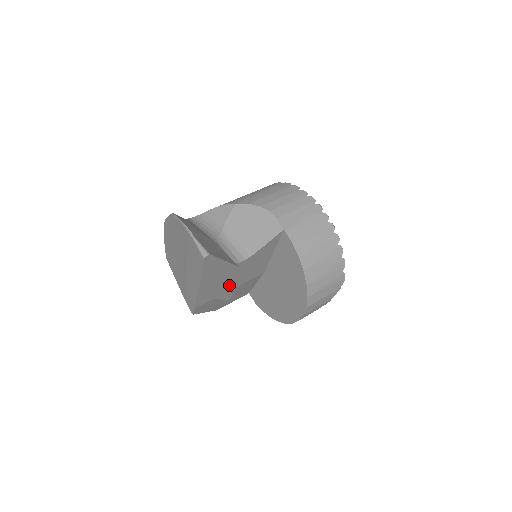
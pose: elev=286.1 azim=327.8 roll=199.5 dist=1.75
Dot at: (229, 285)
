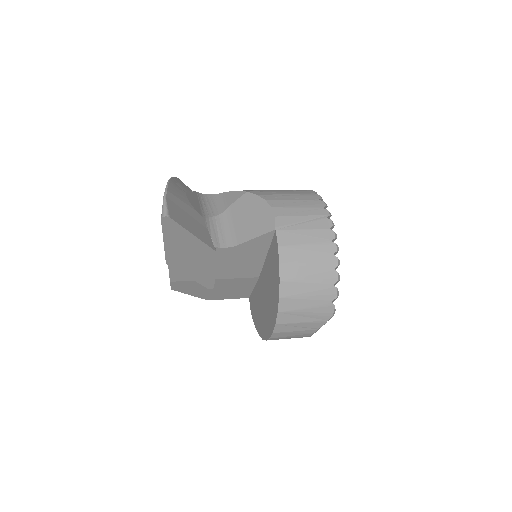
Dot at: (208, 270)
